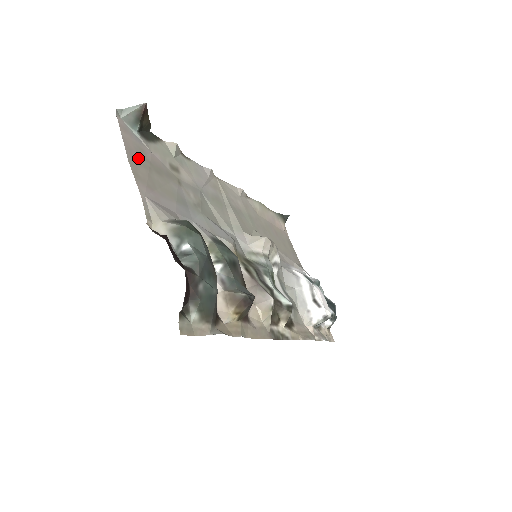
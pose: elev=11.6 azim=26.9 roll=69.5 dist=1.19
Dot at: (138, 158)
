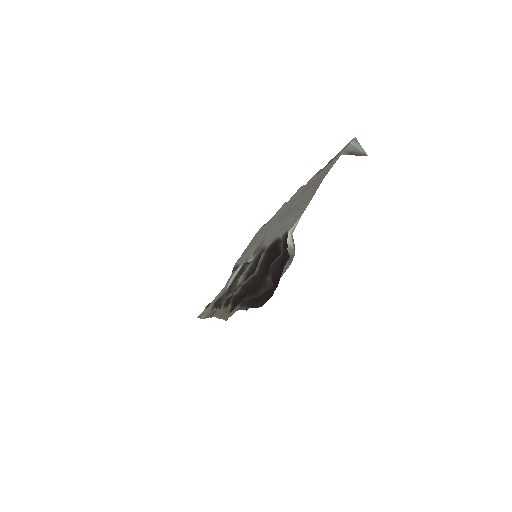
Dot at: (324, 174)
